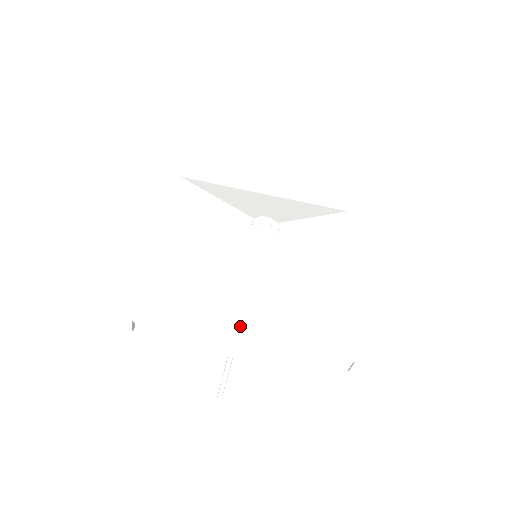
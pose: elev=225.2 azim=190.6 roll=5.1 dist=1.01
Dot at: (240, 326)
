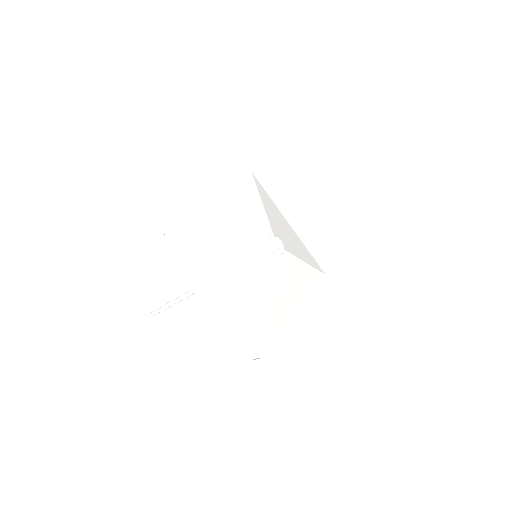
Dot at: (220, 287)
